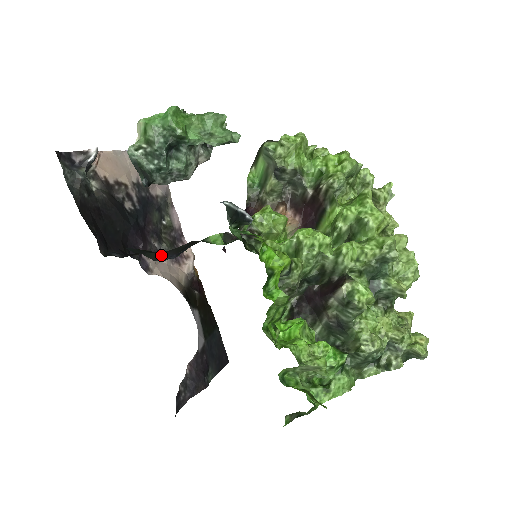
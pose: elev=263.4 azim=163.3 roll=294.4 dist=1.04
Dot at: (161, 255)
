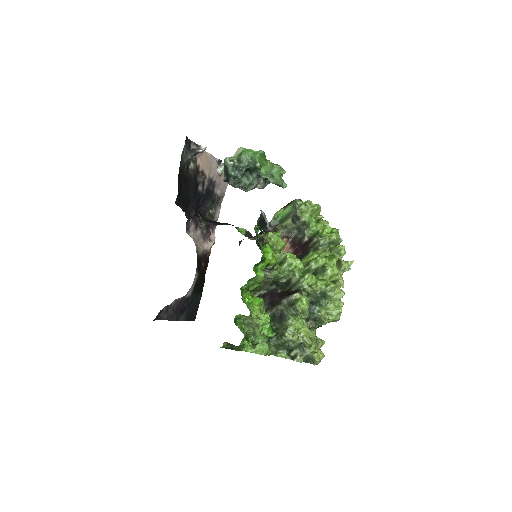
Dot at: (209, 221)
